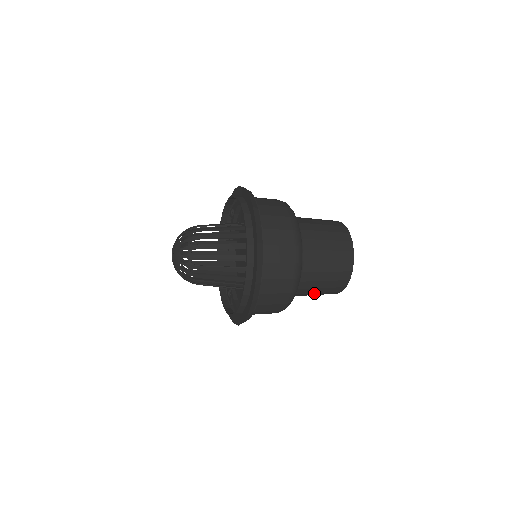
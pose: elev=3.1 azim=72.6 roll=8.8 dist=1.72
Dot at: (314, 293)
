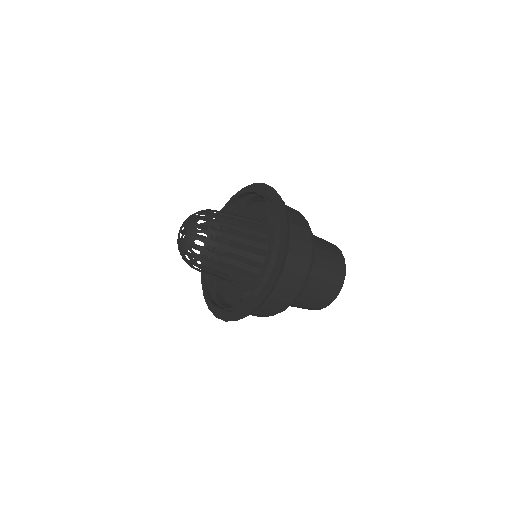
Dot at: (297, 306)
